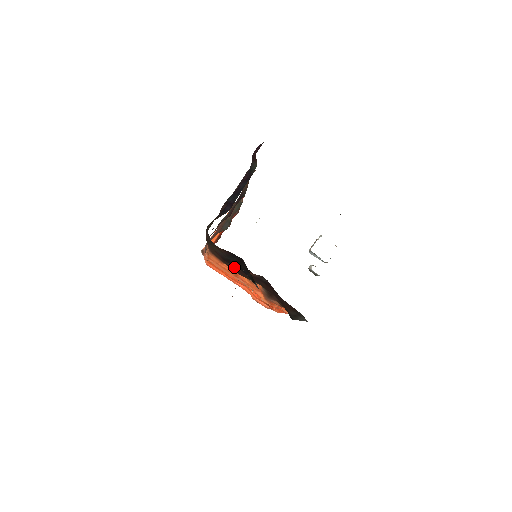
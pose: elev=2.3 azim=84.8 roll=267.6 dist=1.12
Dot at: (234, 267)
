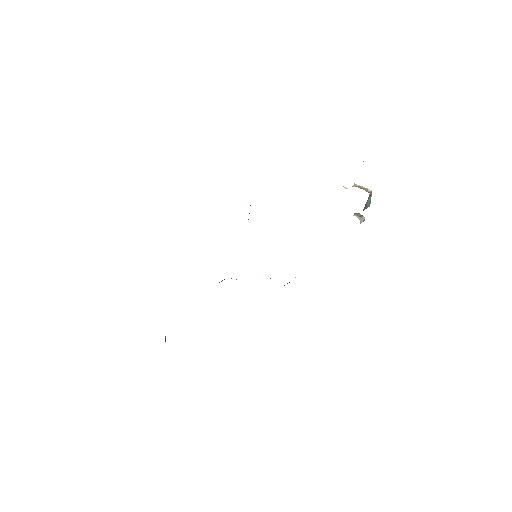
Dot at: occluded
